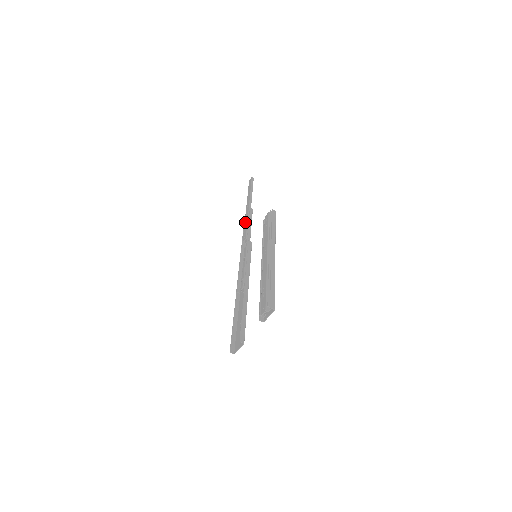
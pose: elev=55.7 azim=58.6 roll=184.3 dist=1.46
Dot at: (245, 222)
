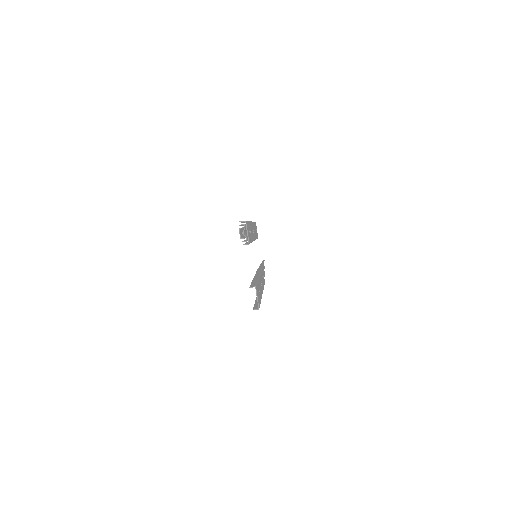
Dot at: occluded
